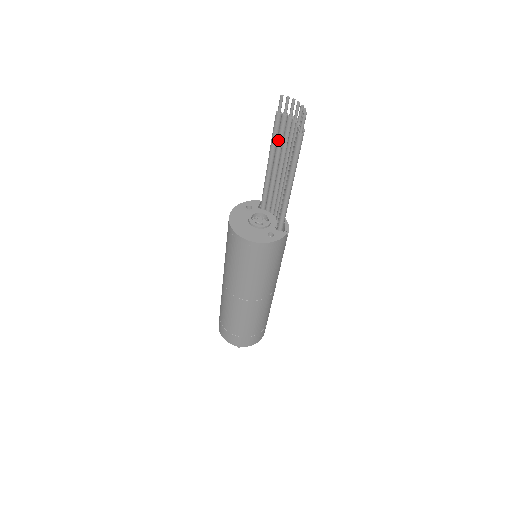
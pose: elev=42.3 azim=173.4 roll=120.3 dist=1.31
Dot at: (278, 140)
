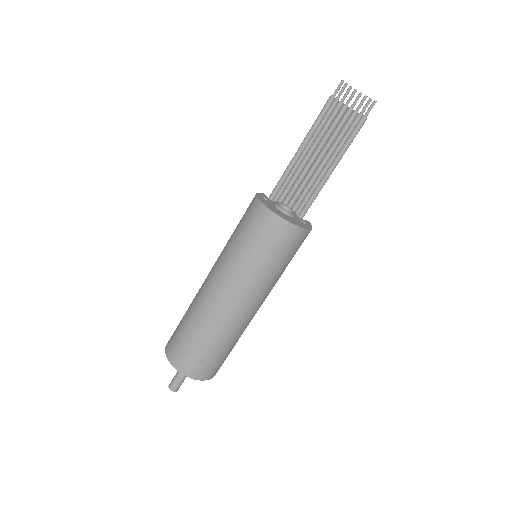
Dot at: (322, 124)
